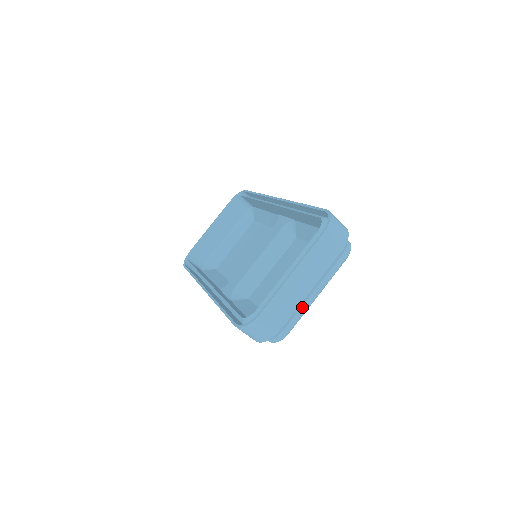
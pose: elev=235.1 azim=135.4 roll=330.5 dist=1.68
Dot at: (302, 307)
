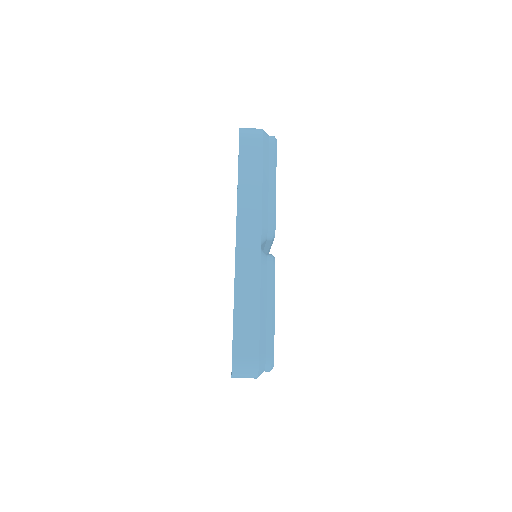
Dot at: occluded
